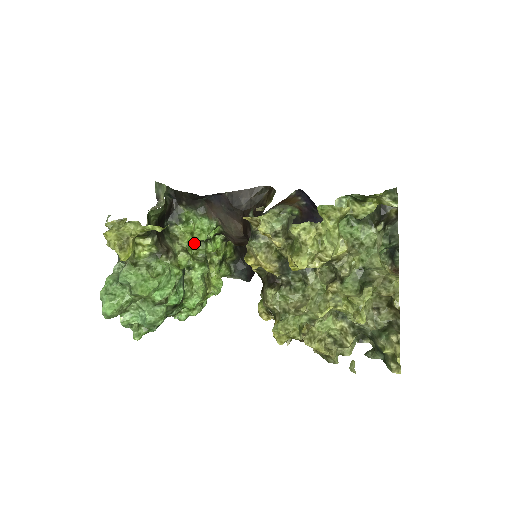
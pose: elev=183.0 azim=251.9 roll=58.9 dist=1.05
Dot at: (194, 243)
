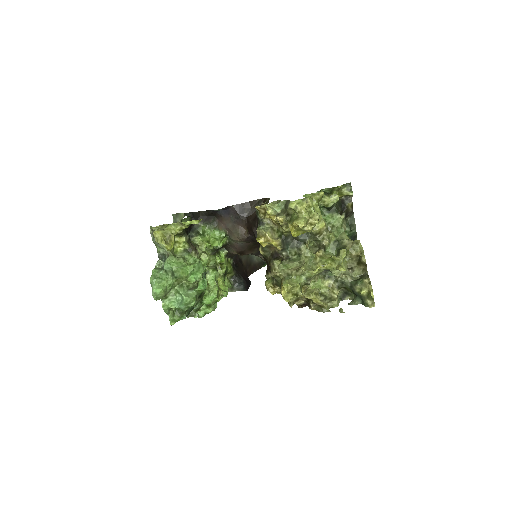
Dot at: occluded
